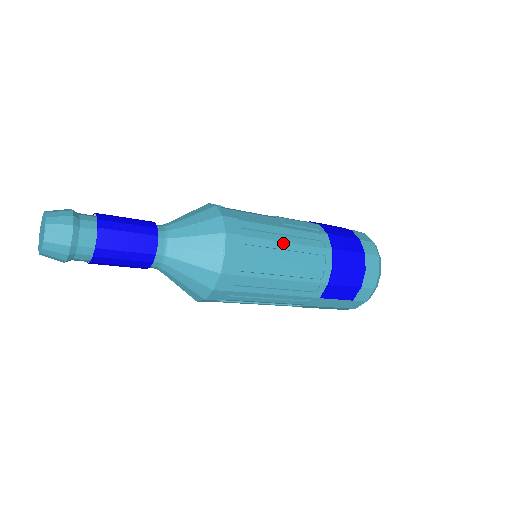
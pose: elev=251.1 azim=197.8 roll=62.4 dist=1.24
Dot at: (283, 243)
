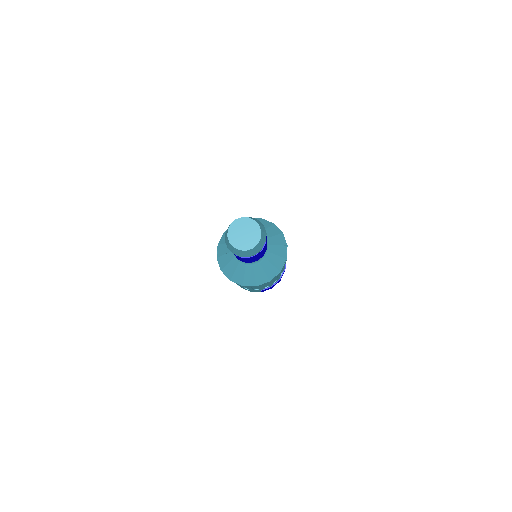
Dot at: occluded
